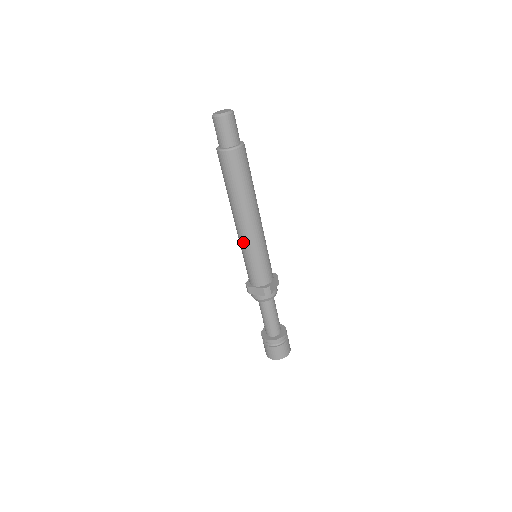
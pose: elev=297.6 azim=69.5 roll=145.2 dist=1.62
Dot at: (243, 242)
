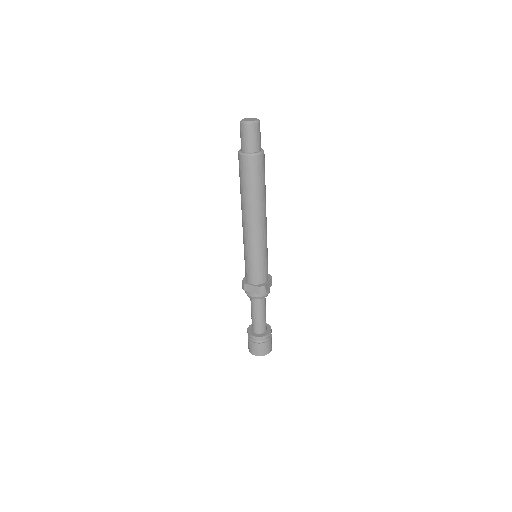
Dot at: (248, 241)
